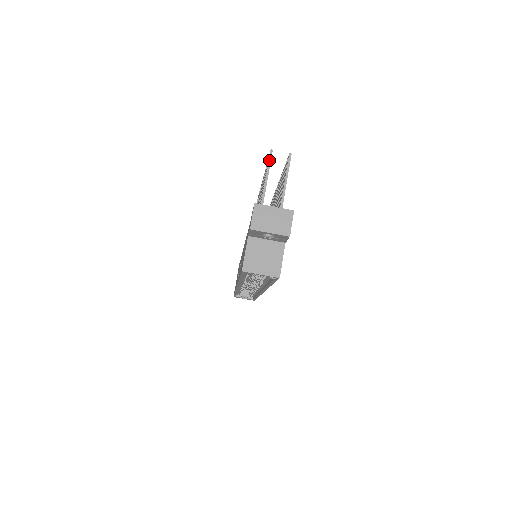
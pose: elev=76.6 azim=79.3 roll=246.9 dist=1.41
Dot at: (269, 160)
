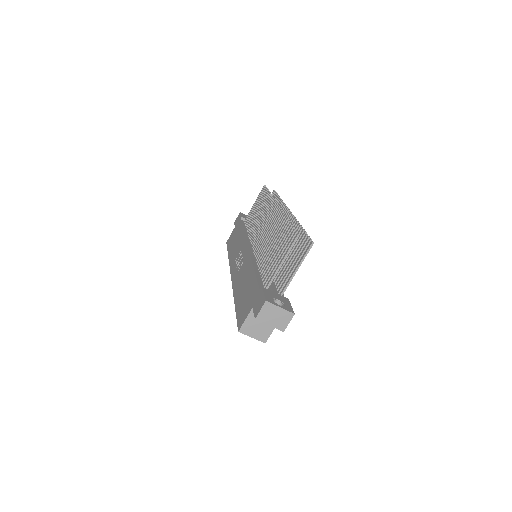
Dot at: (293, 243)
